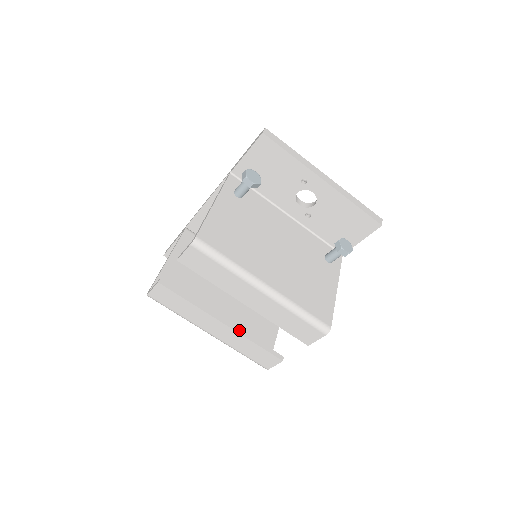
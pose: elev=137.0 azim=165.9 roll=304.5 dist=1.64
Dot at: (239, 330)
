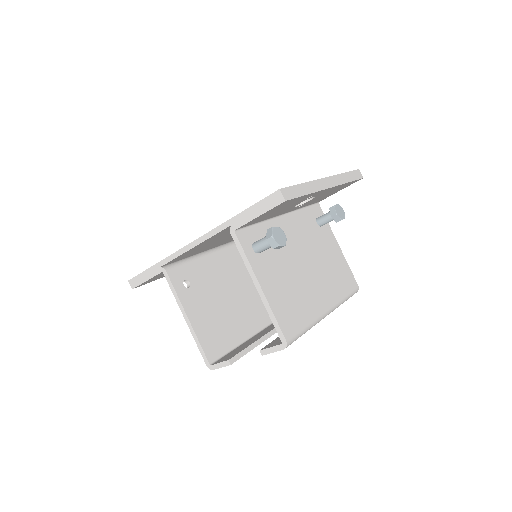
Dot at: occluded
